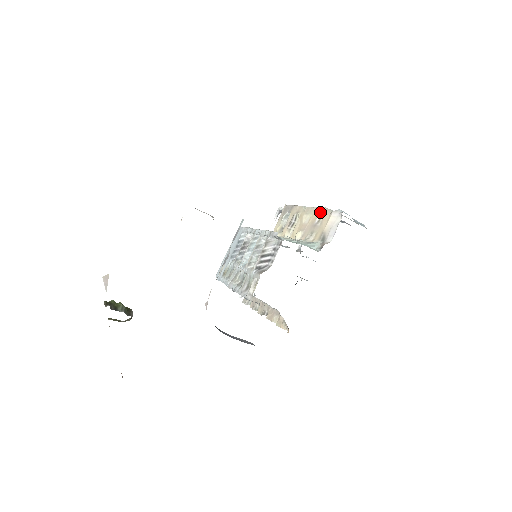
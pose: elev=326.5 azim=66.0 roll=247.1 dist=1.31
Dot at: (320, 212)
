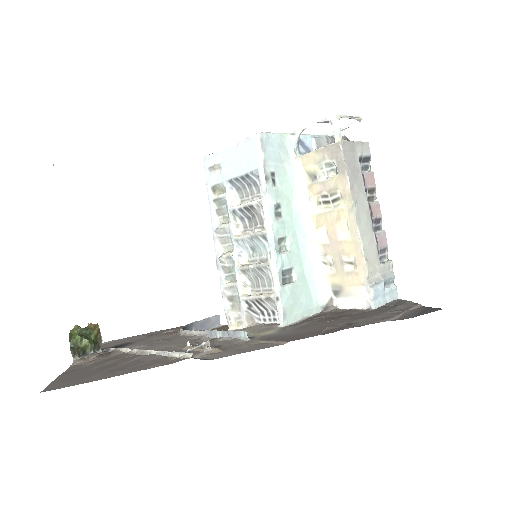
Dot at: (358, 259)
